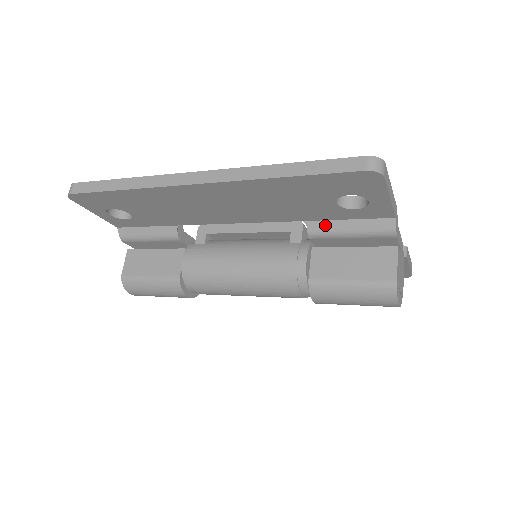
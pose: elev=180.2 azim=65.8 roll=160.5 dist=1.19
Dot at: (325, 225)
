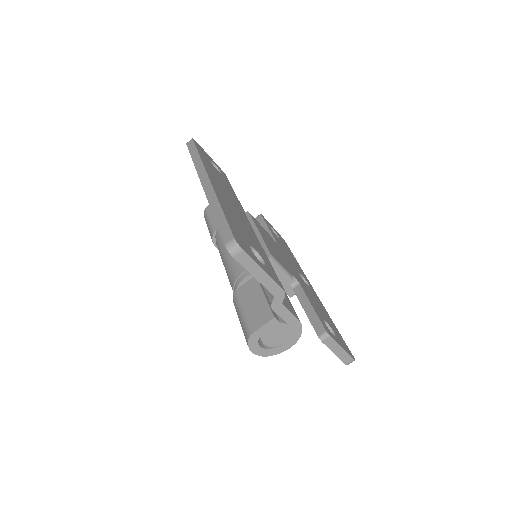
Dot at: occluded
